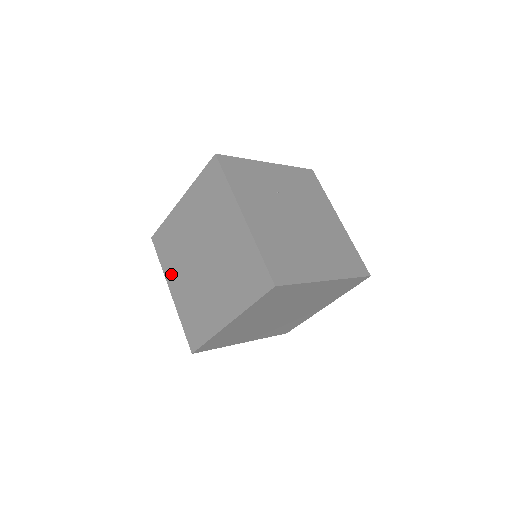
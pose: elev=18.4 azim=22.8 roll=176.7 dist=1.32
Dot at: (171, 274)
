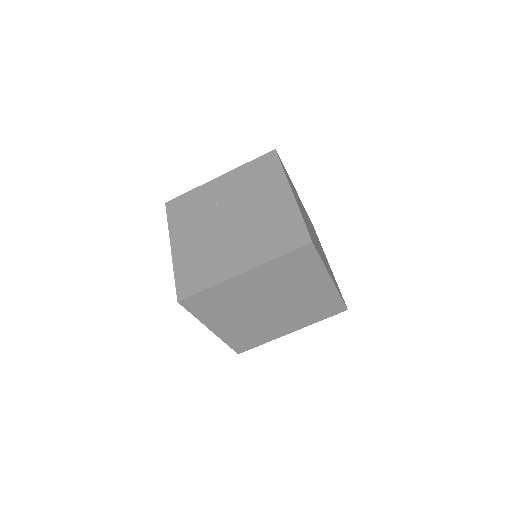
Dot at: occluded
